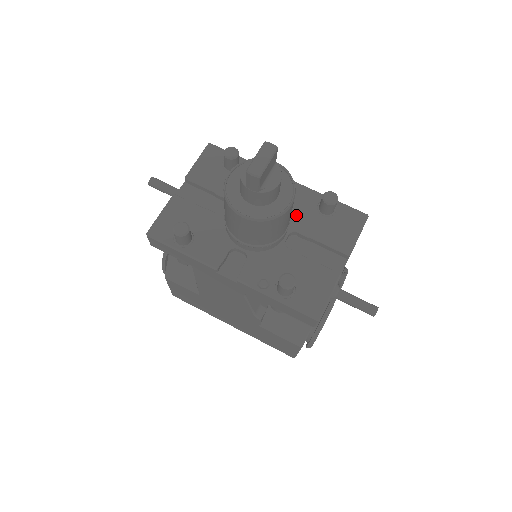
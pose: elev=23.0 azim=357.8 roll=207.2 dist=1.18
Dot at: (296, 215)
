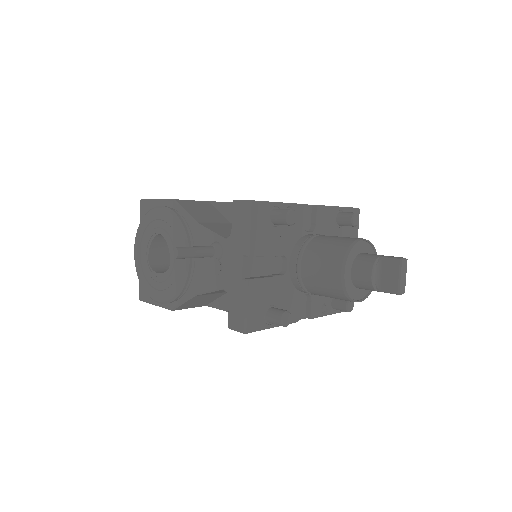
Dot at: occluded
